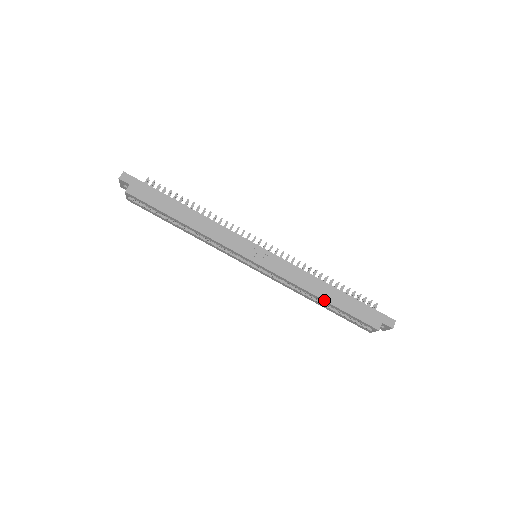
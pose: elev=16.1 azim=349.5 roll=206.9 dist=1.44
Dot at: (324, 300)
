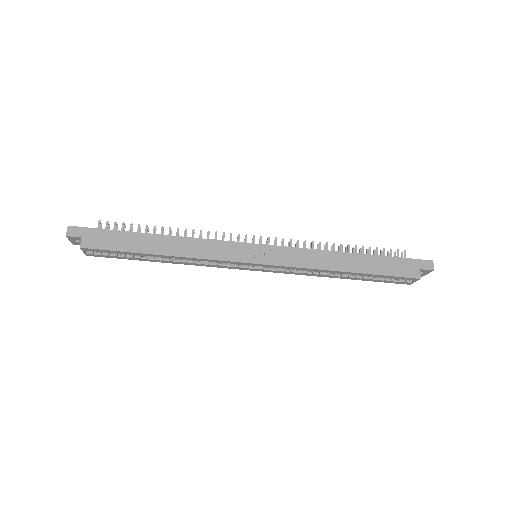
Dot at: (350, 272)
